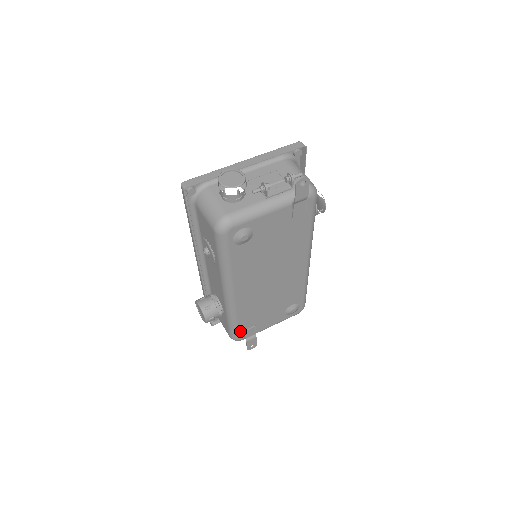
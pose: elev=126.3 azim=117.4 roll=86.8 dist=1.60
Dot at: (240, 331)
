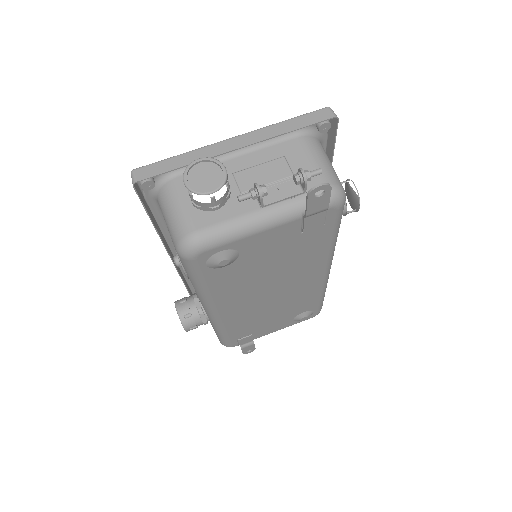
Dot at: (232, 340)
